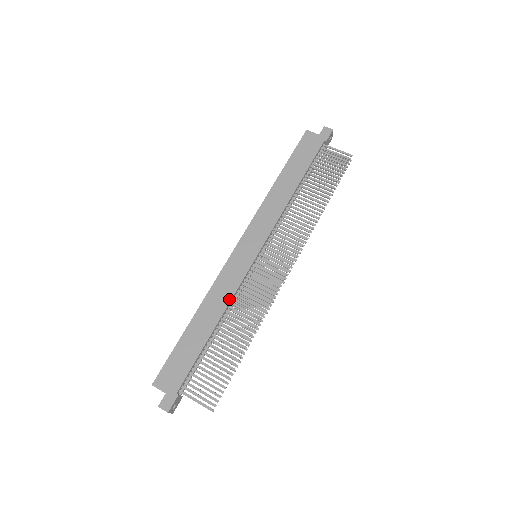
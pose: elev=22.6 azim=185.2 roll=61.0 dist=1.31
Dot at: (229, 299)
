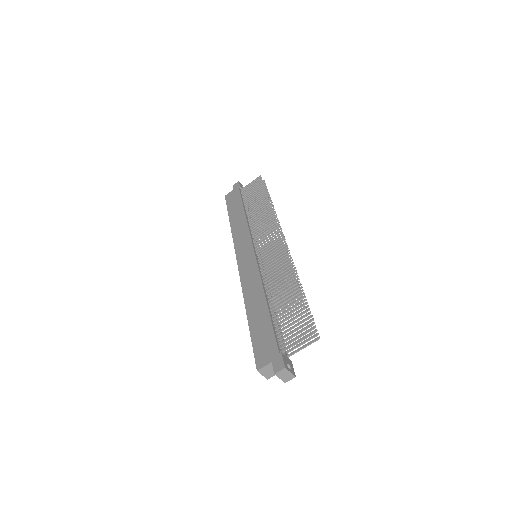
Dot at: (259, 281)
